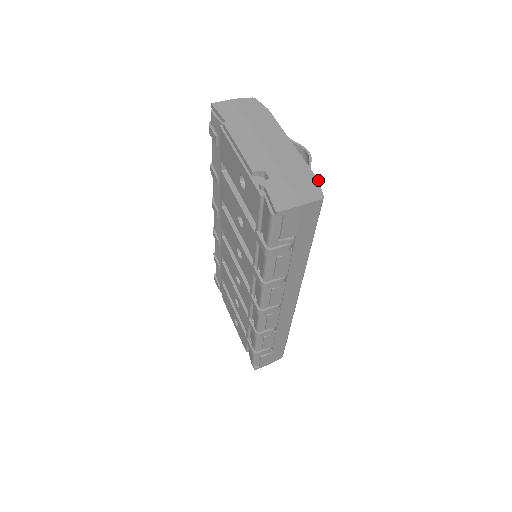
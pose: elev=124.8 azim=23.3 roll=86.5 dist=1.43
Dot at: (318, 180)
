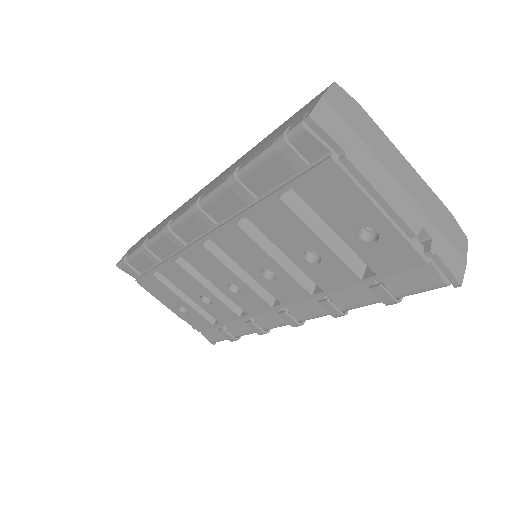
Dot at: occluded
